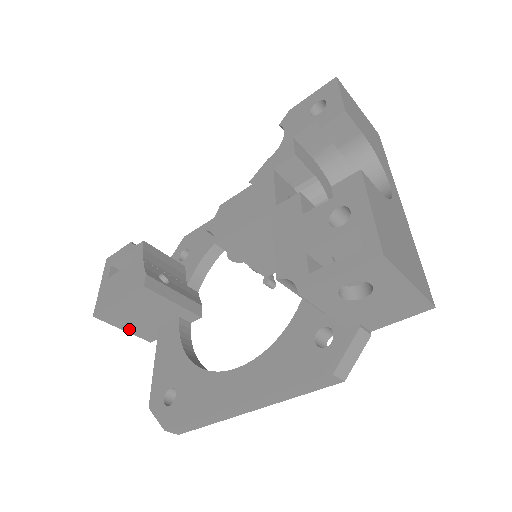
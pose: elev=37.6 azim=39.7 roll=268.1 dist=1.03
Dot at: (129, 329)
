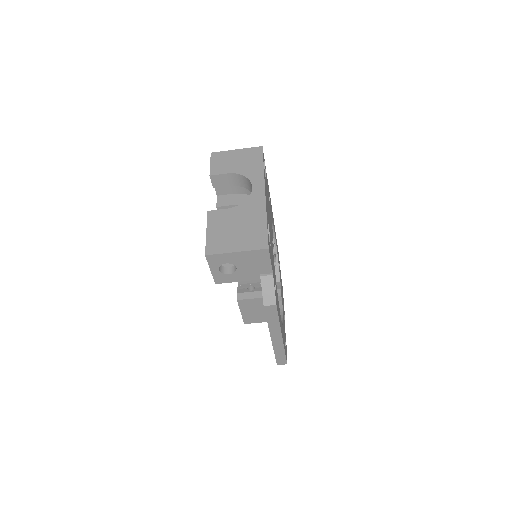
Dot at: (266, 320)
